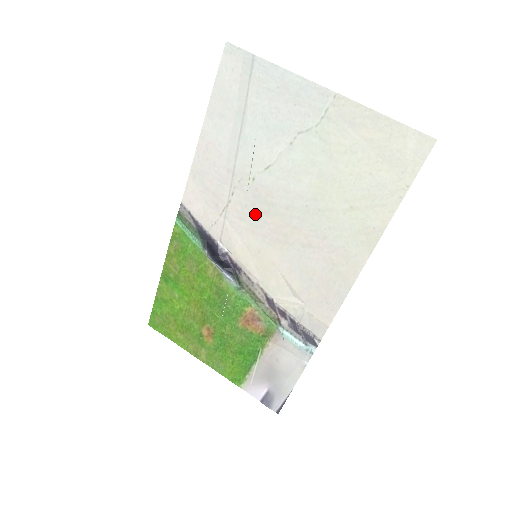
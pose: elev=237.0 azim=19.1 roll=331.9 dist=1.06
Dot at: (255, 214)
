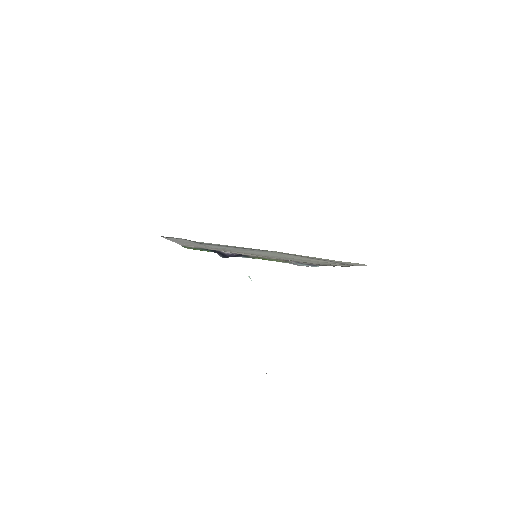
Dot at: occluded
